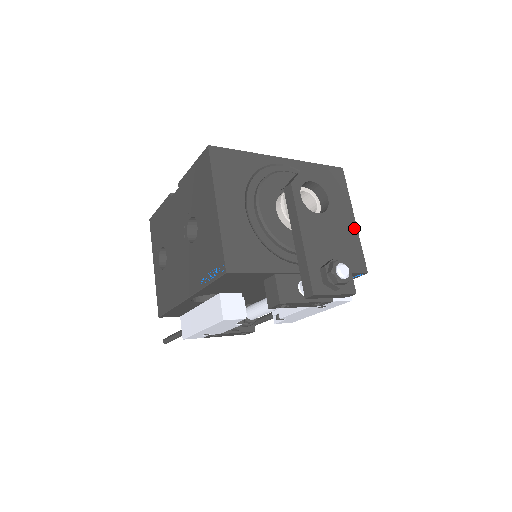
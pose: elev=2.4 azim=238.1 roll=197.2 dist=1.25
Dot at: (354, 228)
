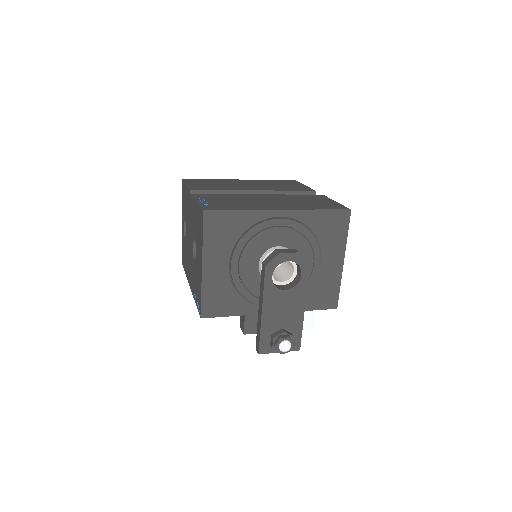
Dot at: (339, 270)
